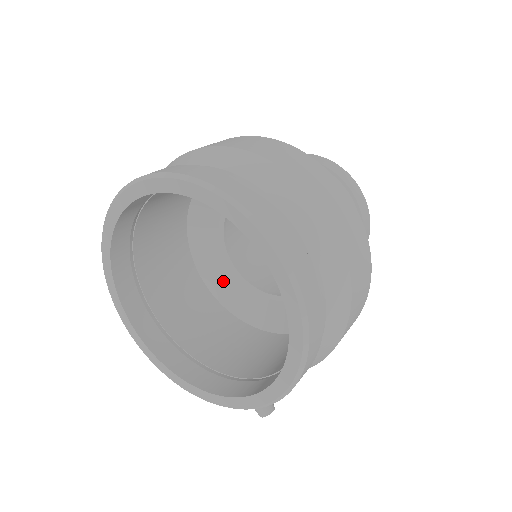
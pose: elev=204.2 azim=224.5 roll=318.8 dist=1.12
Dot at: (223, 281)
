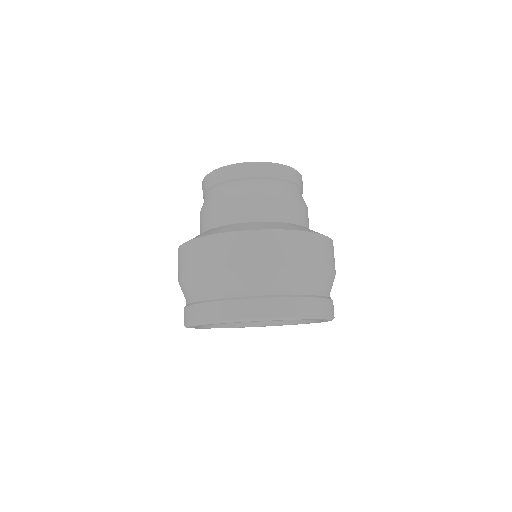
Dot at: occluded
